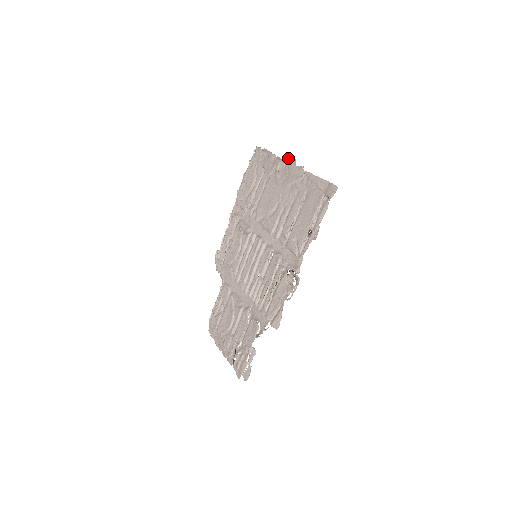
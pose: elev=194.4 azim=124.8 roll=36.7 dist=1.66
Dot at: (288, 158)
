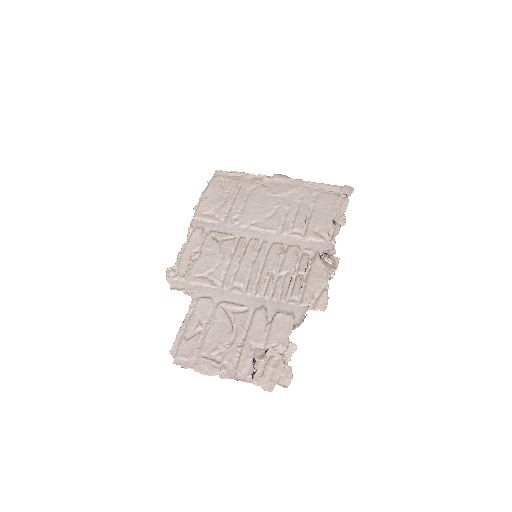
Dot at: (276, 174)
